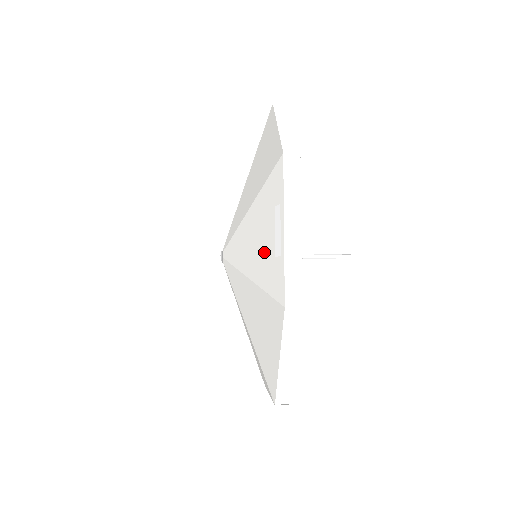
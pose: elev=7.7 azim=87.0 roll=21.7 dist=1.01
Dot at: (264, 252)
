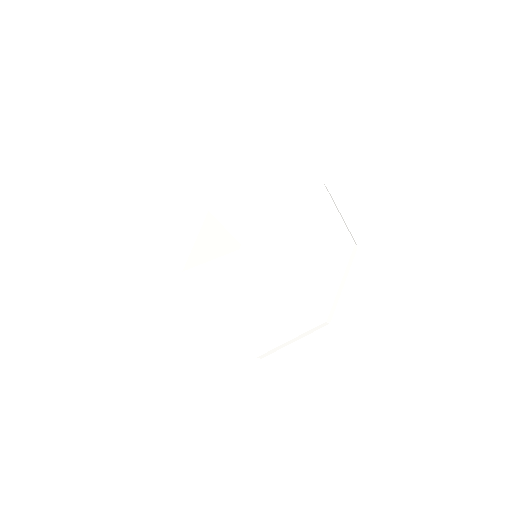
Dot at: (319, 227)
